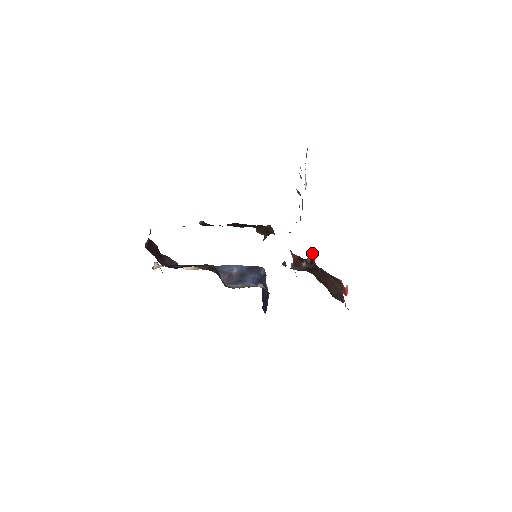
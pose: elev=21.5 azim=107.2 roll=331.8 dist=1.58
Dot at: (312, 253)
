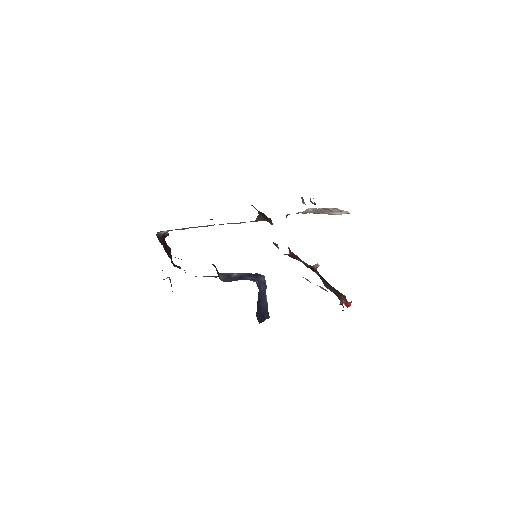
Dot at: (315, 265)
